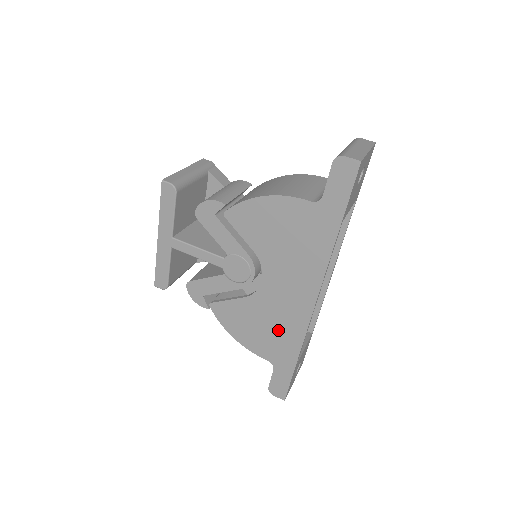
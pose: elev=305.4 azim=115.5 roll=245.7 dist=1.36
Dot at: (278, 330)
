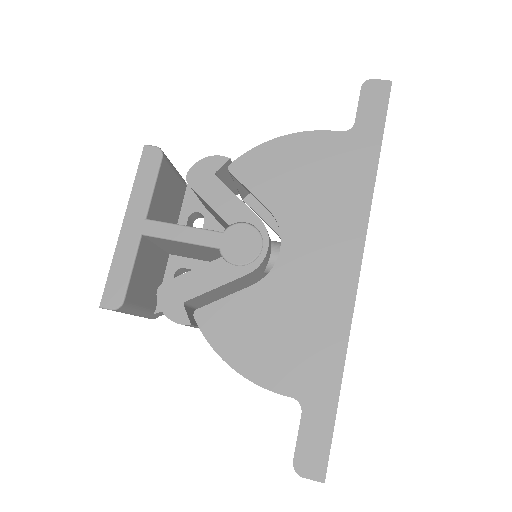
Dot at: (307, 329)
